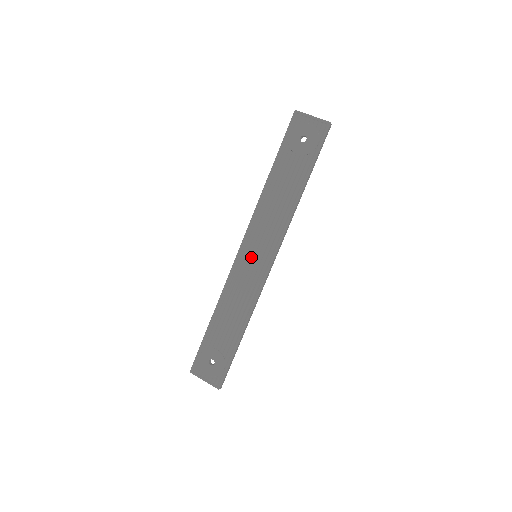
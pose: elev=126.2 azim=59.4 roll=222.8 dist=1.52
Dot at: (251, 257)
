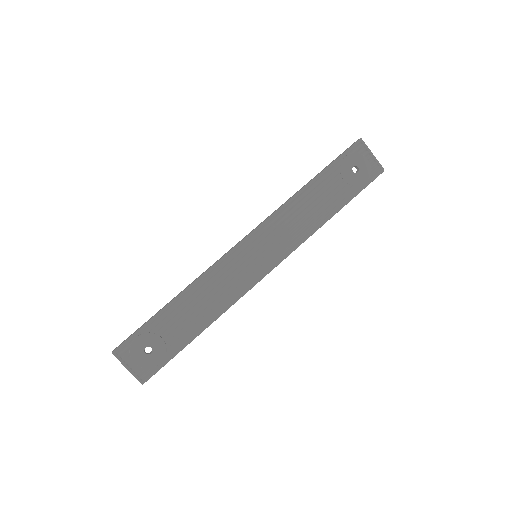
Dot at: (251, 255)
